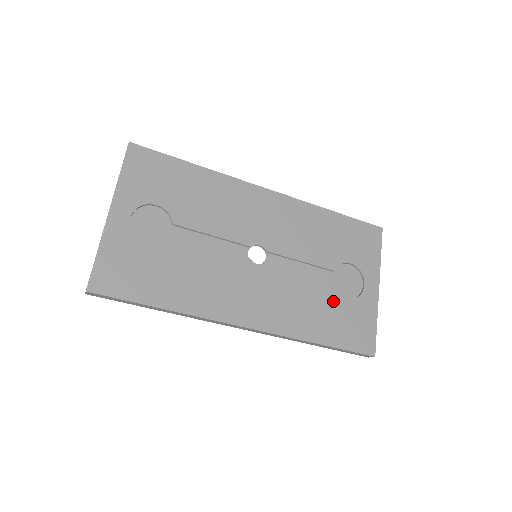
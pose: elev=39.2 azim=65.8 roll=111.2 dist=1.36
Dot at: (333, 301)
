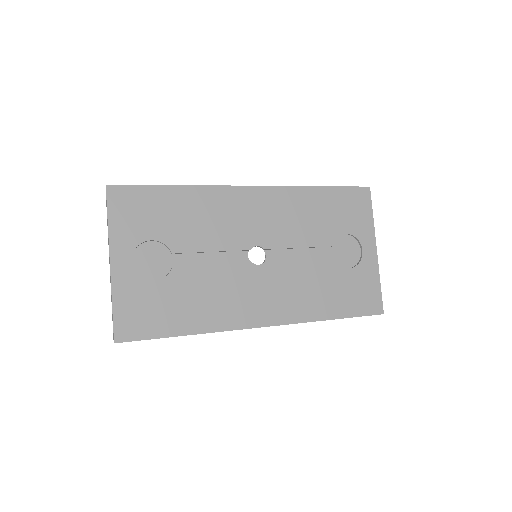
Dot at: (336, 276)
